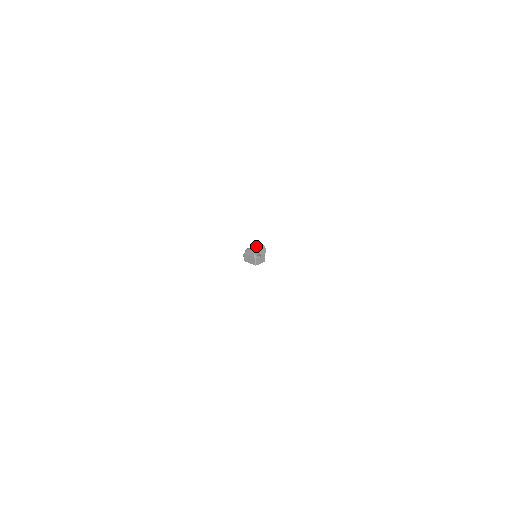
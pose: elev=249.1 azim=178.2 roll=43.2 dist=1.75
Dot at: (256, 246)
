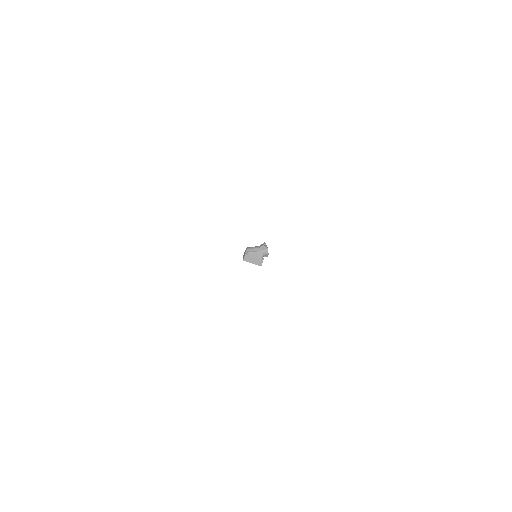
Dot at: (264, 247)
